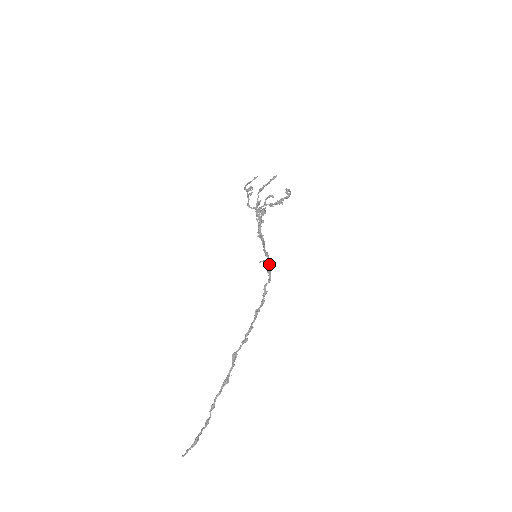
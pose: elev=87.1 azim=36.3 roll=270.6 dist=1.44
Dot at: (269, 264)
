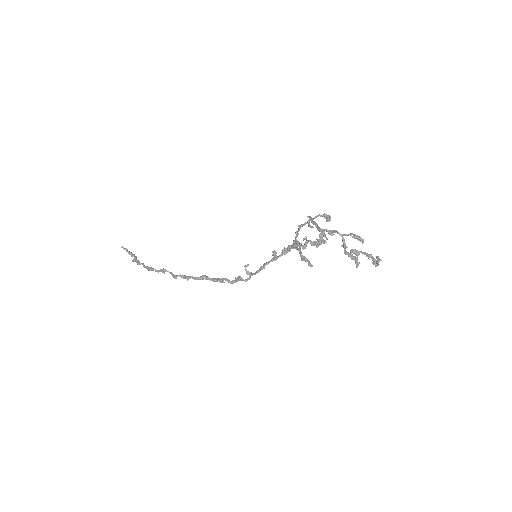
Dot at: (242, 278)
